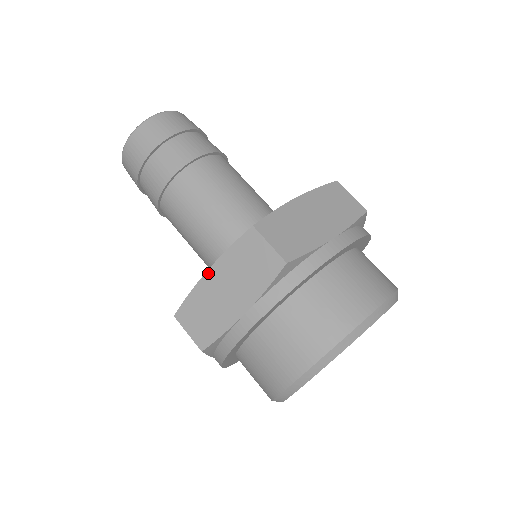
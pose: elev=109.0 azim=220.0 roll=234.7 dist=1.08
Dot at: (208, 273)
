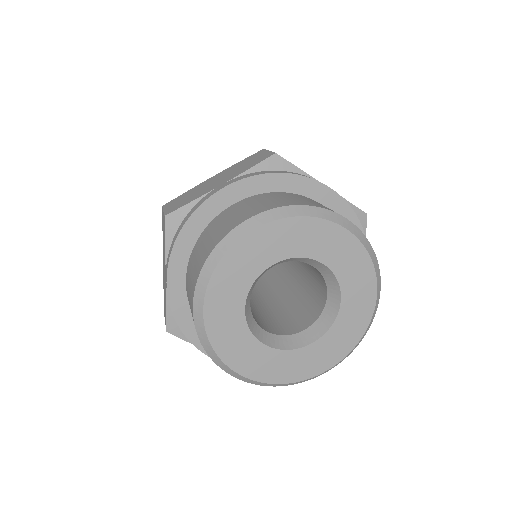
Dot at: (211, 178)
